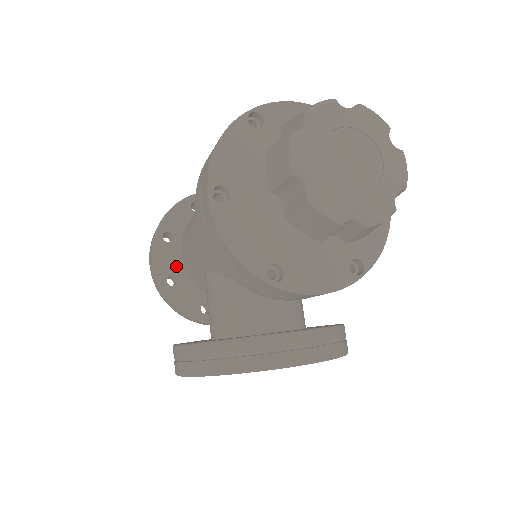
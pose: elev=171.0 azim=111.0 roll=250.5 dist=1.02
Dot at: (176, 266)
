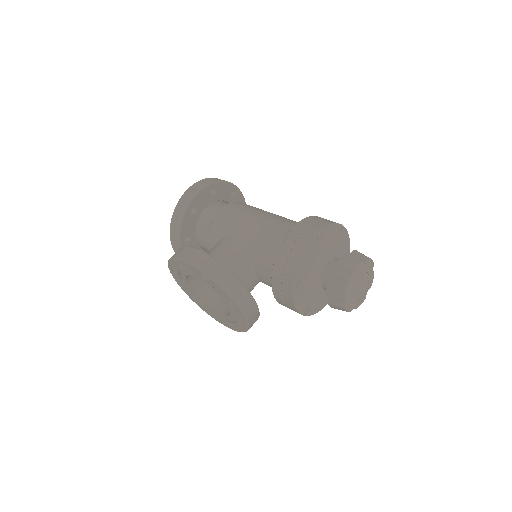
Dot at: (201, 207)
